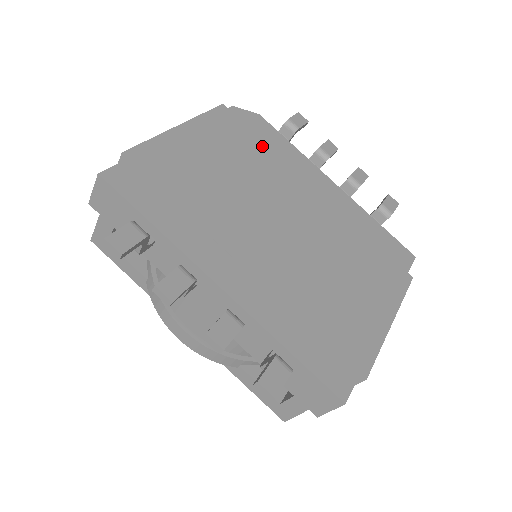
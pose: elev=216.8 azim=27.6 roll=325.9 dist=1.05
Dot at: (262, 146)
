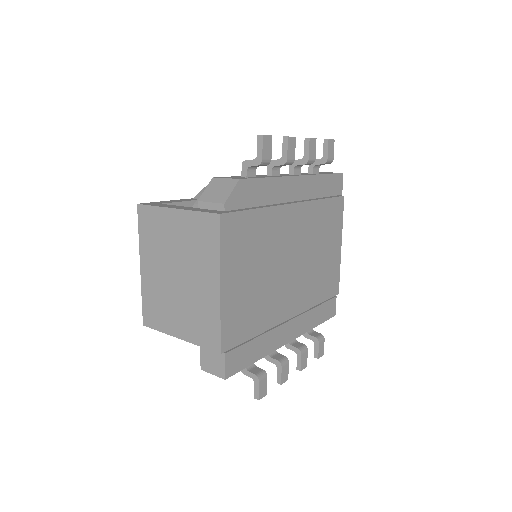
Dot at: (258, 216)
